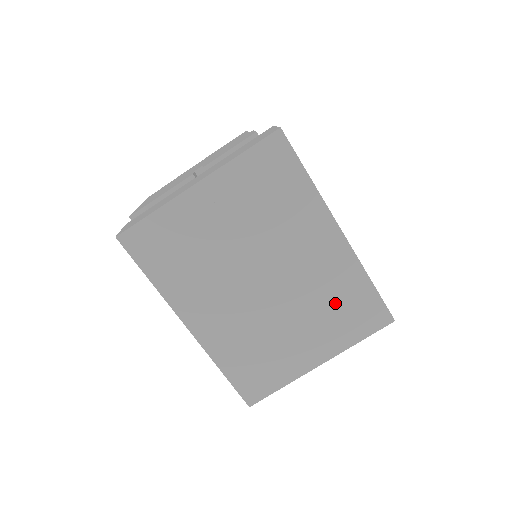
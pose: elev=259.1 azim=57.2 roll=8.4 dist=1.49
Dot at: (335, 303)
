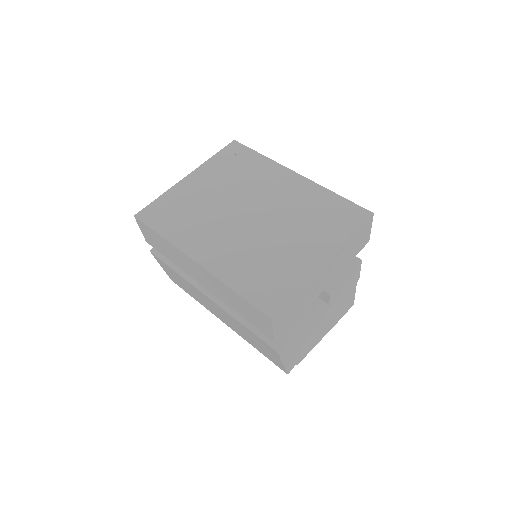
Dot at: (314, 214)
